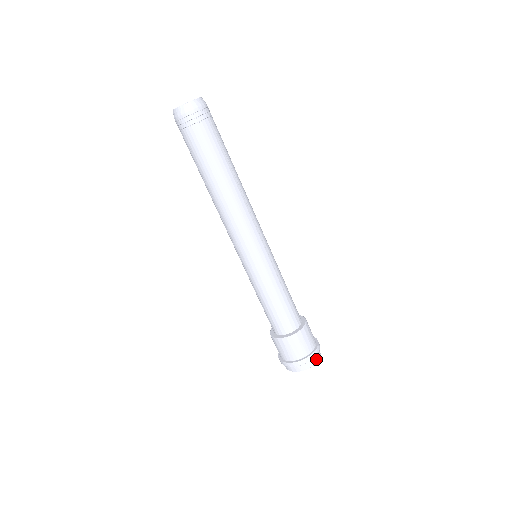
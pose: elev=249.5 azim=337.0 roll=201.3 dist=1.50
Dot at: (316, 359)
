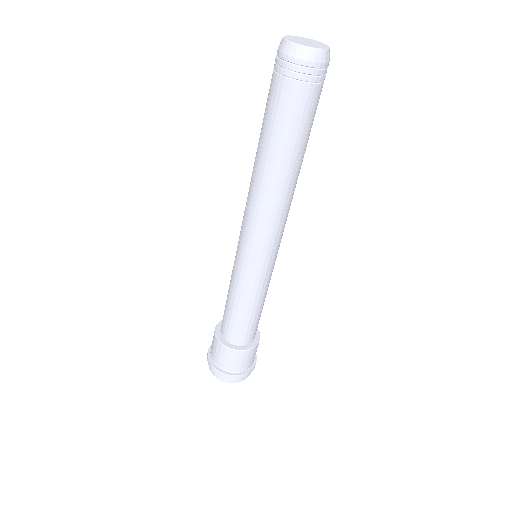
Dot at: (241, 379)
